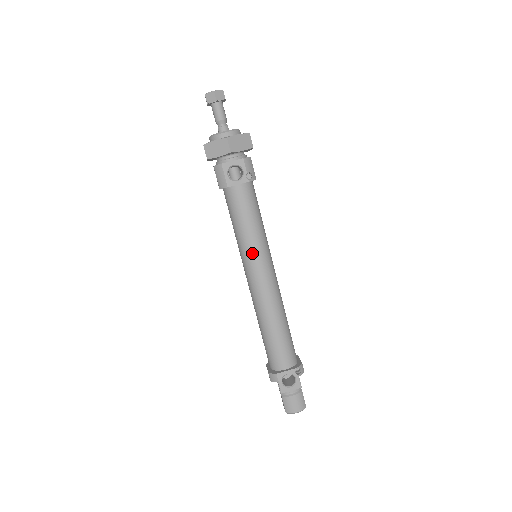
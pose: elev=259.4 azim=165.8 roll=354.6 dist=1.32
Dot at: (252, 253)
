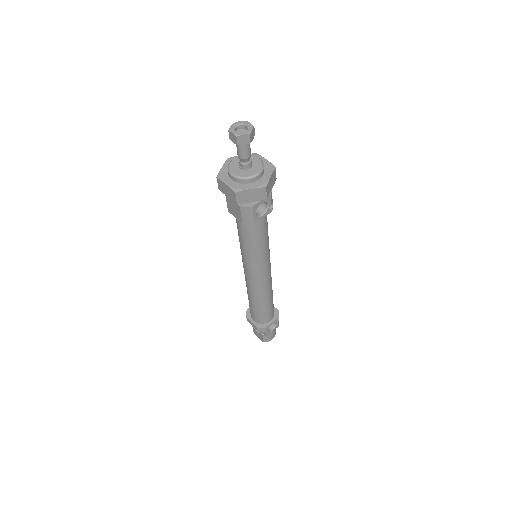
Dot at: (262, 262)
